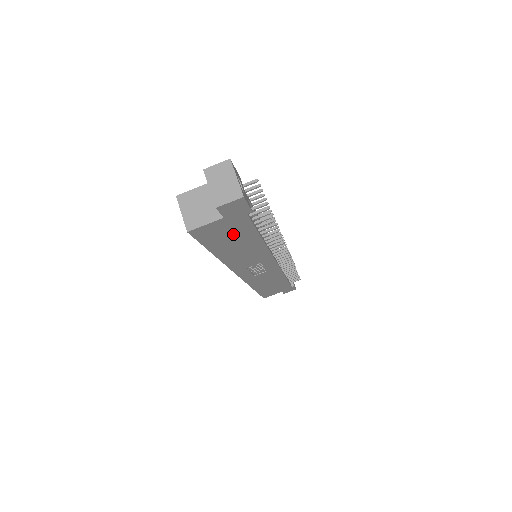
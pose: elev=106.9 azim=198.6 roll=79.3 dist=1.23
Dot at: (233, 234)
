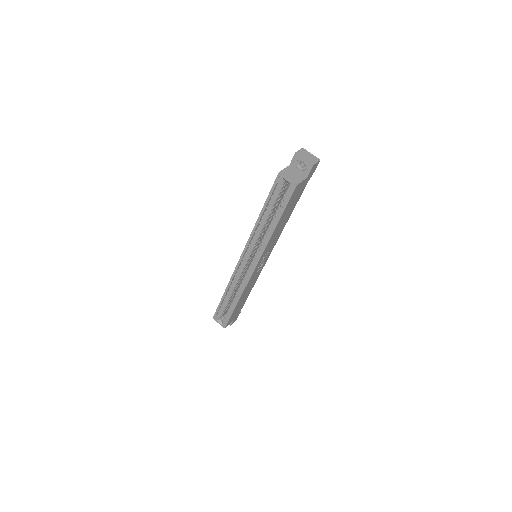
Dot at: (295, 200)
